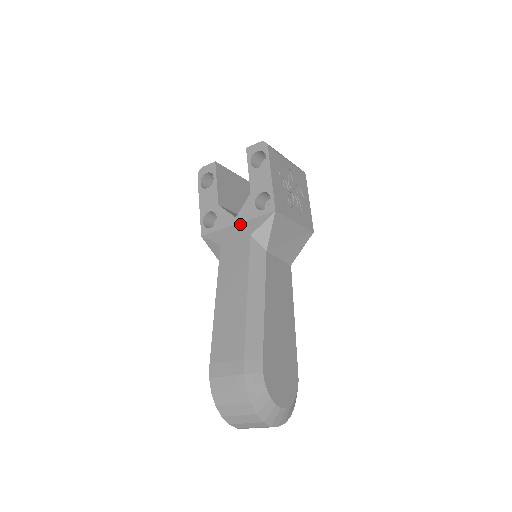
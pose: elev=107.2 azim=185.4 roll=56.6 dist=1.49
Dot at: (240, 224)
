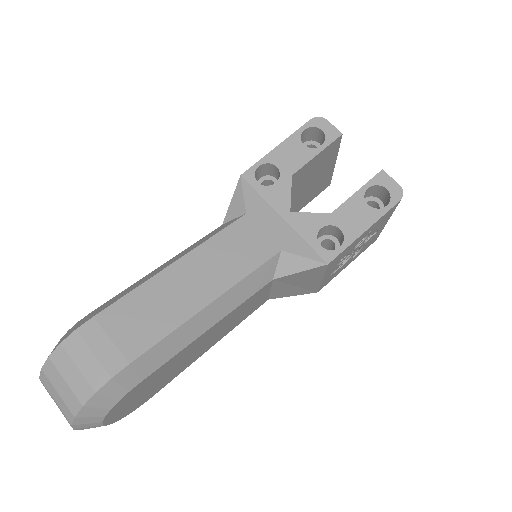
Dot at: (286, 224)
